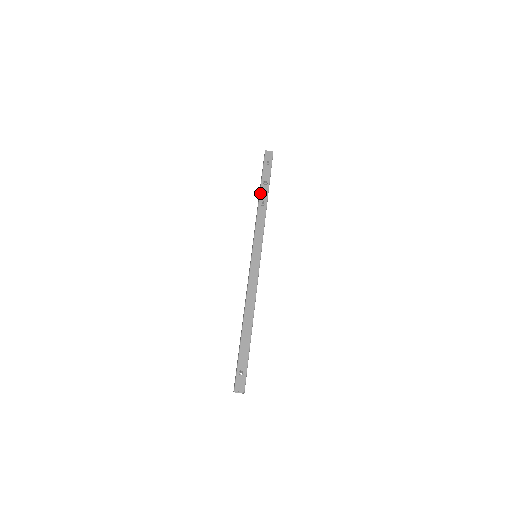
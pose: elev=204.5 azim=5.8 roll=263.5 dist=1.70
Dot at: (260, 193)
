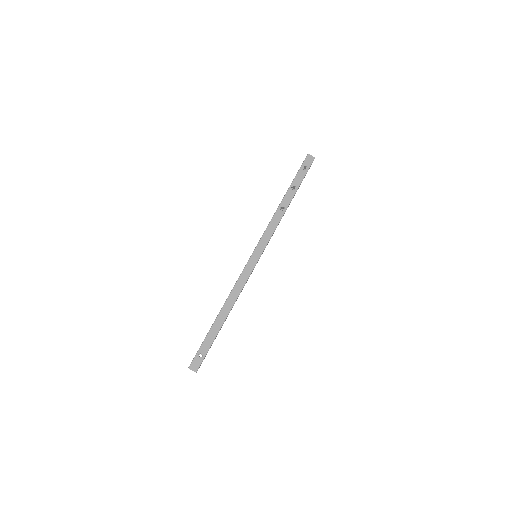
Dot at: (284, 196)
